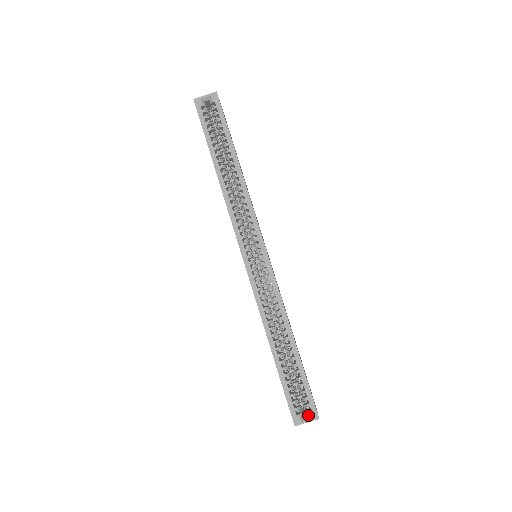
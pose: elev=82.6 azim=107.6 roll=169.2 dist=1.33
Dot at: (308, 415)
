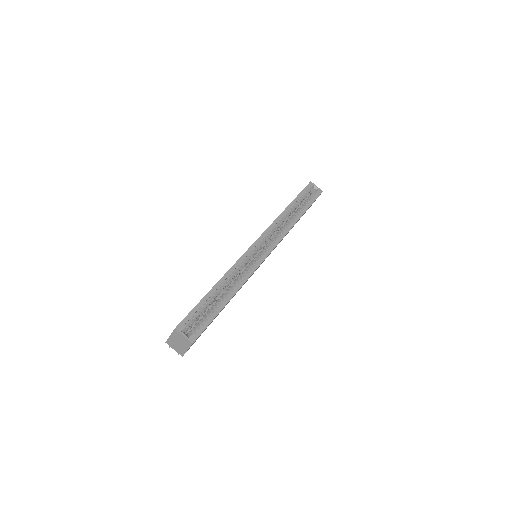
Dot at: (189, 335)
